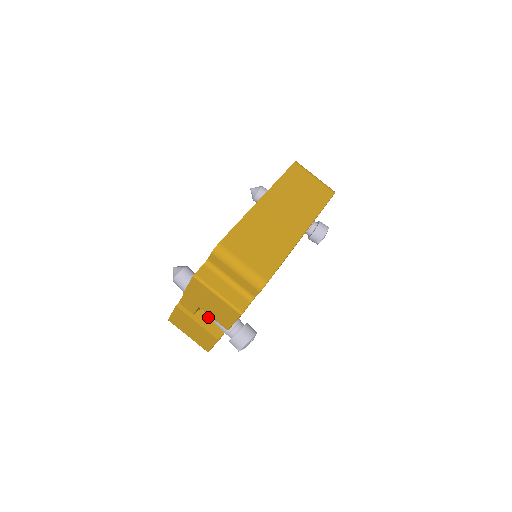
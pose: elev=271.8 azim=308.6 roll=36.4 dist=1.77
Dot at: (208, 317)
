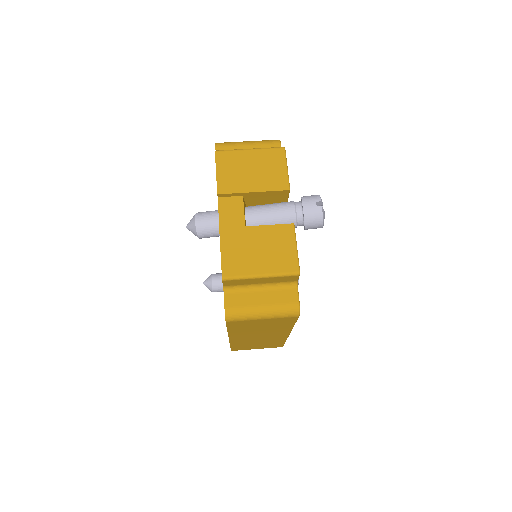
Dot at: occluded
